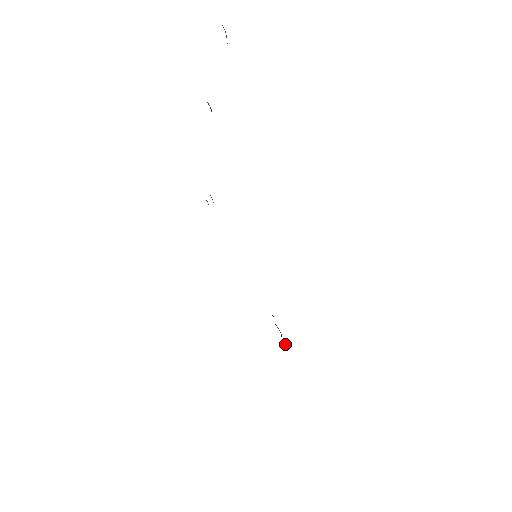
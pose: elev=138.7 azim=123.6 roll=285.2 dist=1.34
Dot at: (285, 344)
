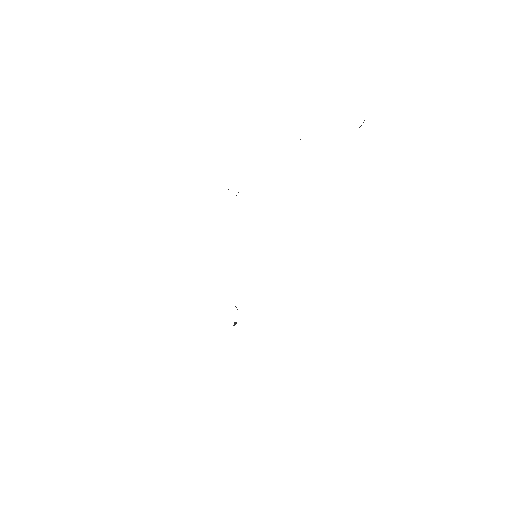
Dot at: occluded
